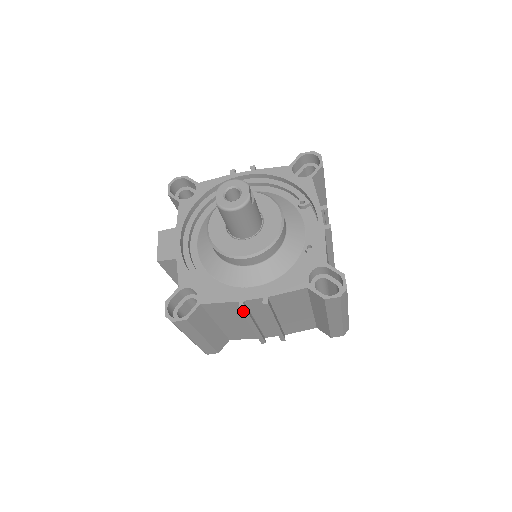
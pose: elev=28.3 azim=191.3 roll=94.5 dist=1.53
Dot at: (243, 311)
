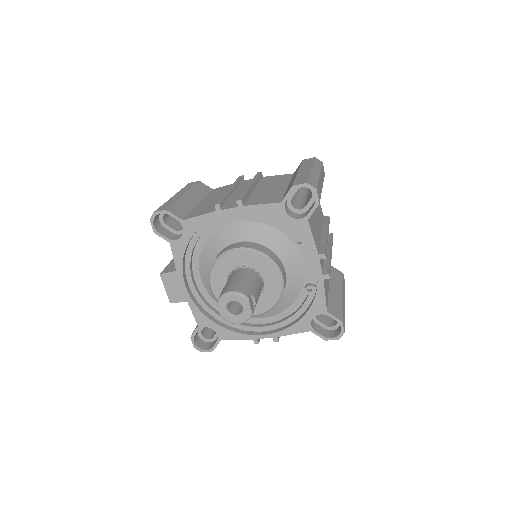
Dot at: occluded
